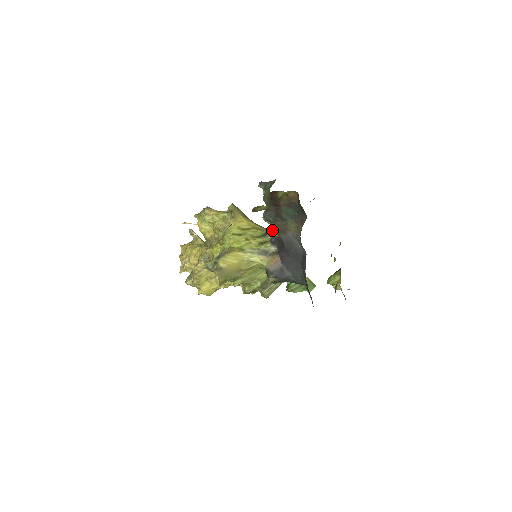
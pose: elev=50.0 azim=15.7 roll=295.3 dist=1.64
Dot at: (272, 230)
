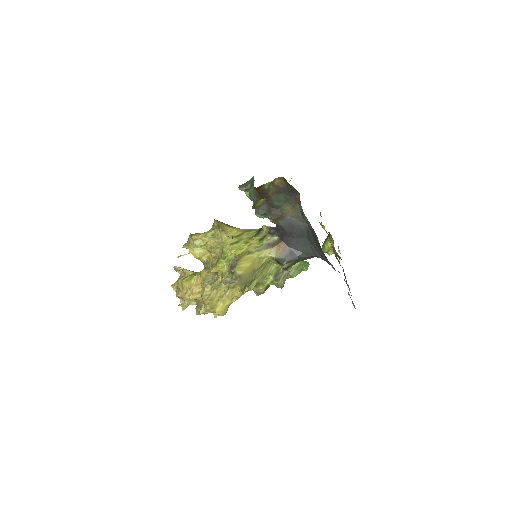
Dot at: (264, 225)
